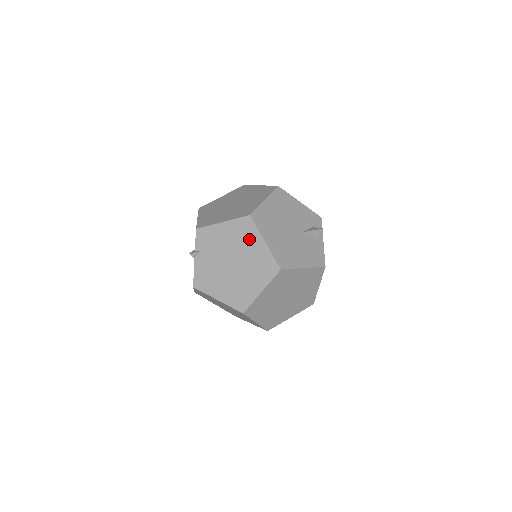
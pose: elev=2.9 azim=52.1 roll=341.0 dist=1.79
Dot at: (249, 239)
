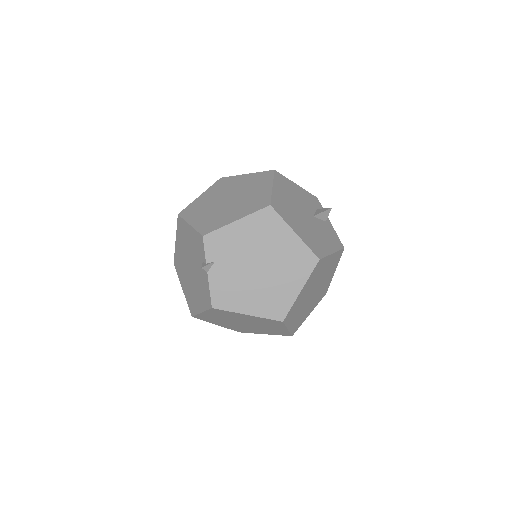
Dot at: (275, 233)
